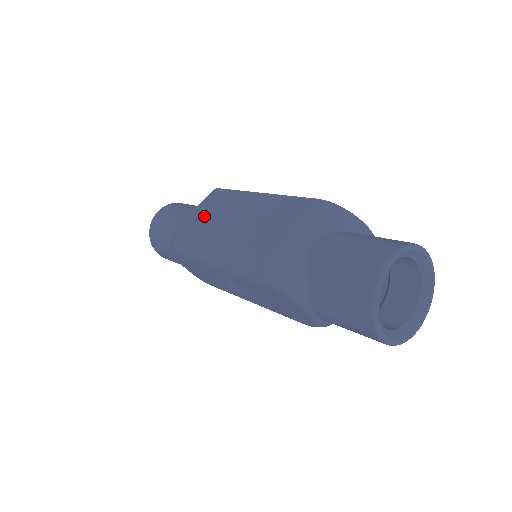
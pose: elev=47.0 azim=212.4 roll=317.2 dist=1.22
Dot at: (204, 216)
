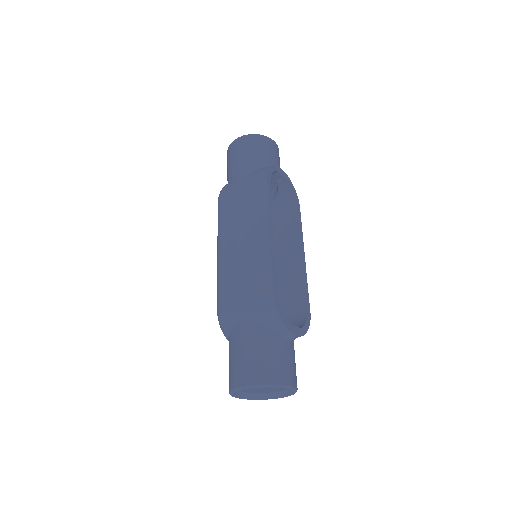
Dot at: (238, 203)
